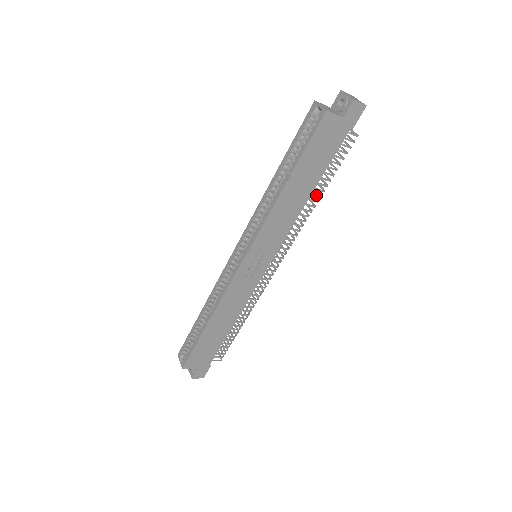
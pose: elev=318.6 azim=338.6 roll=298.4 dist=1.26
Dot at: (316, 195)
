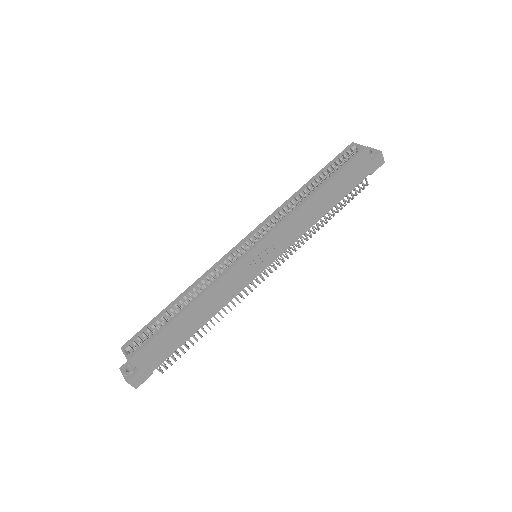
Dot at: occluded
